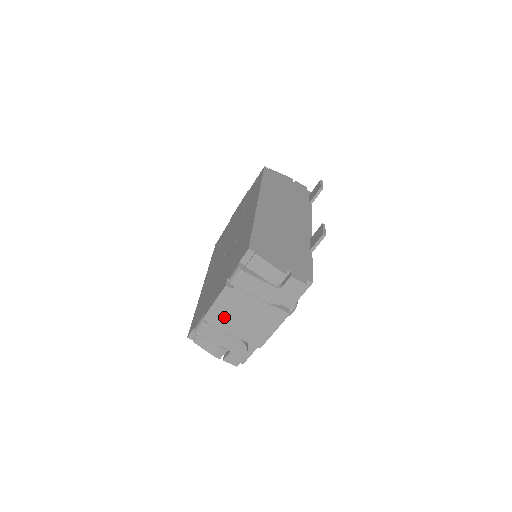
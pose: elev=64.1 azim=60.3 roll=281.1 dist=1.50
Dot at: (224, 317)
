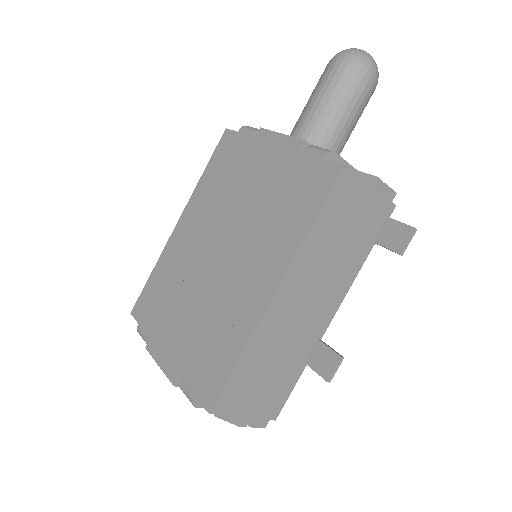
Dot at: occluded
